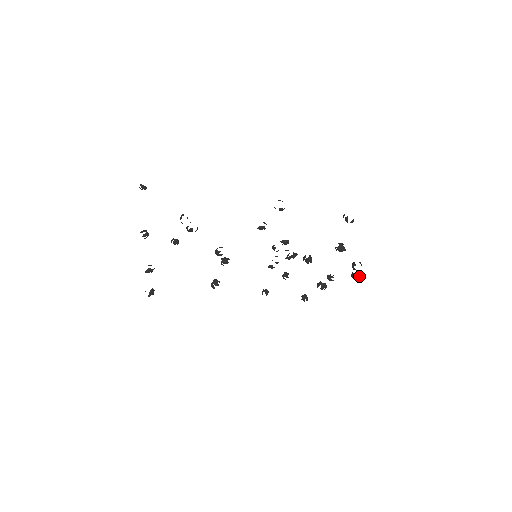
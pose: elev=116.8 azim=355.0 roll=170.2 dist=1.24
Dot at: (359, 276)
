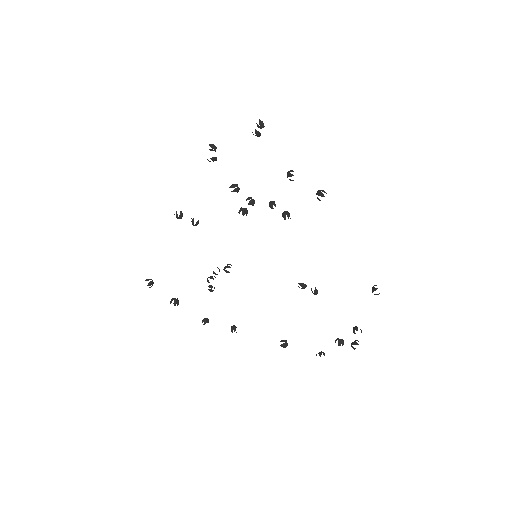
Dot at: (321, 192)
